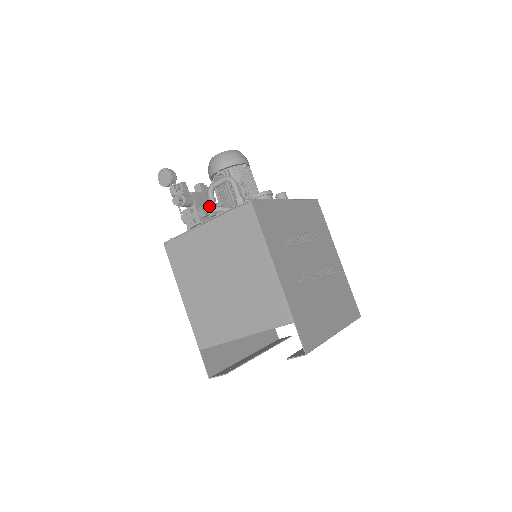
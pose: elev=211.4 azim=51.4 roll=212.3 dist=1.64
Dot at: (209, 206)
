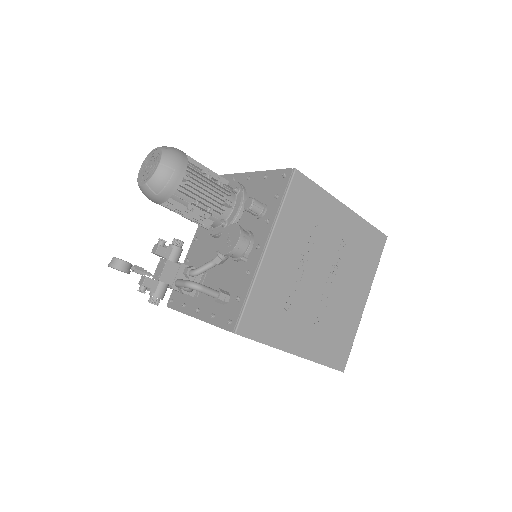
Dot at: occluded
